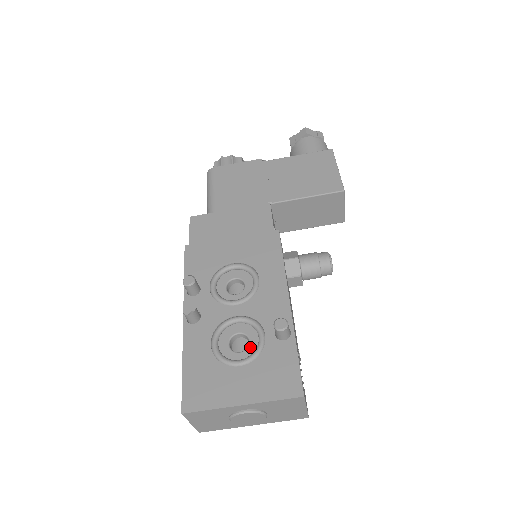
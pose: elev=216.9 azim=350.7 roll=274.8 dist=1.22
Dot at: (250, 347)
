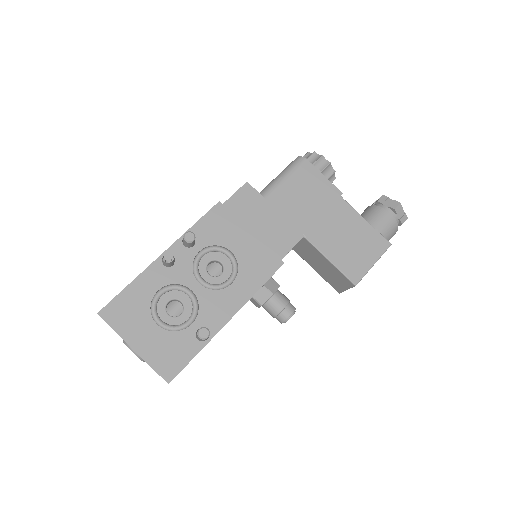
Dot at: (177, 318)
